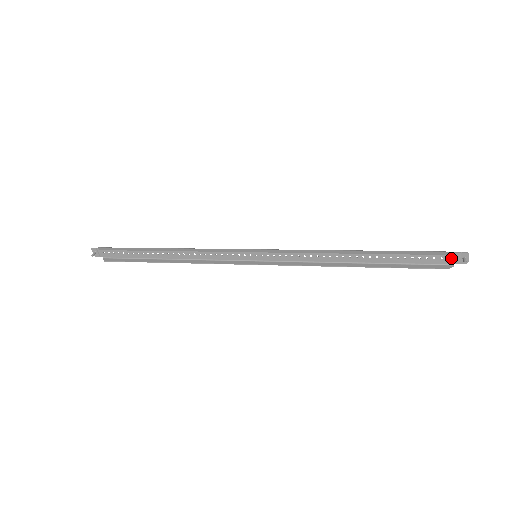
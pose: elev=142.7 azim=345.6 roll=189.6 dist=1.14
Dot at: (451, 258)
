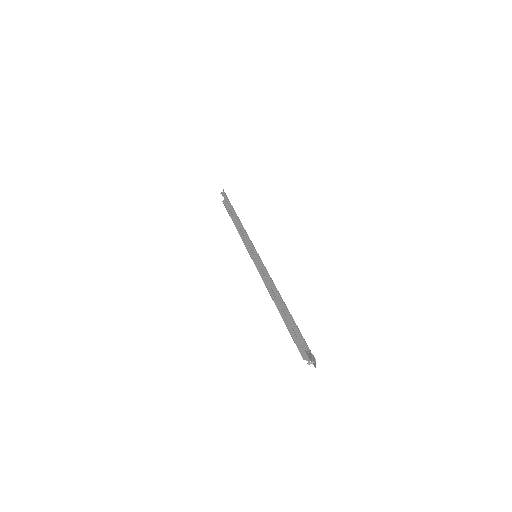
Dot at: (309, 354)
